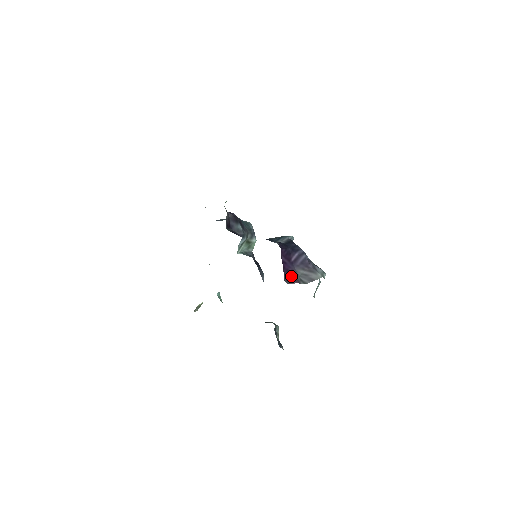
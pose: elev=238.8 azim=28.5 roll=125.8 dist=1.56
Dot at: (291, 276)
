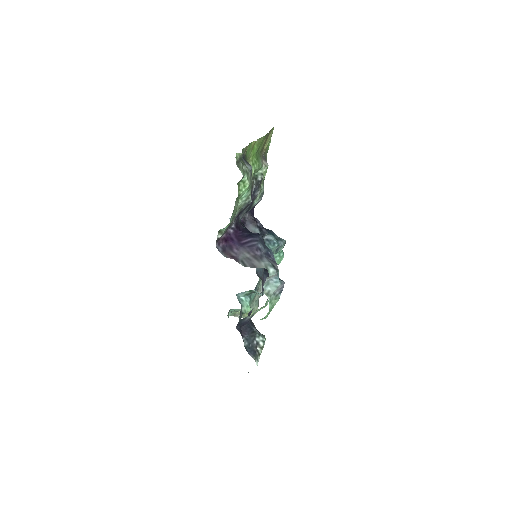
Dot at: (232, 252)
